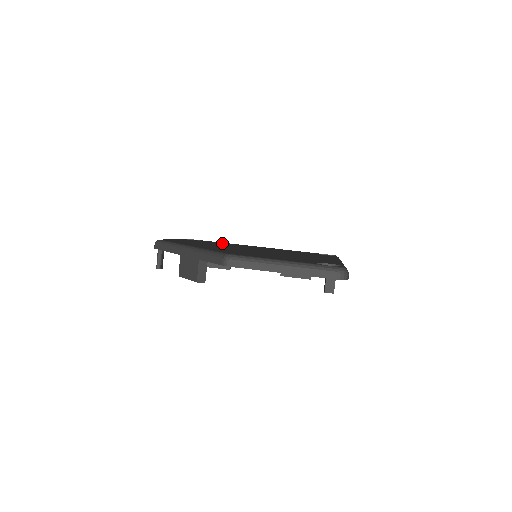
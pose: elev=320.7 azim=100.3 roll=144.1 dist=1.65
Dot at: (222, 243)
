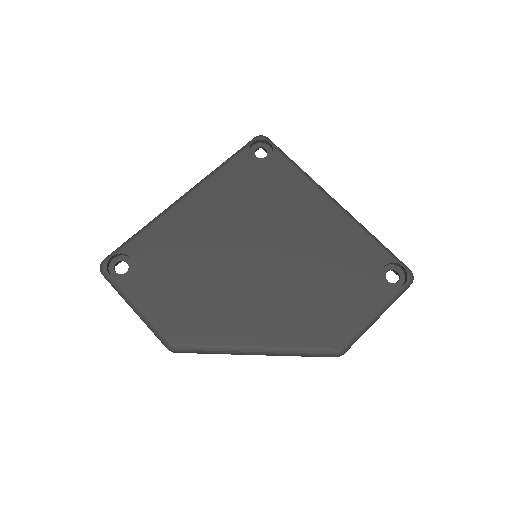
Dot at: (166, 244)
